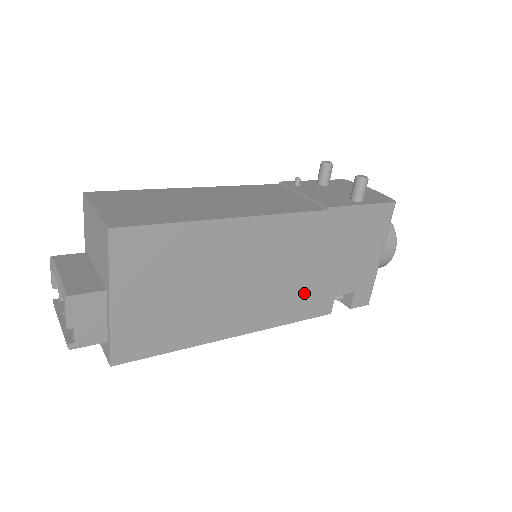
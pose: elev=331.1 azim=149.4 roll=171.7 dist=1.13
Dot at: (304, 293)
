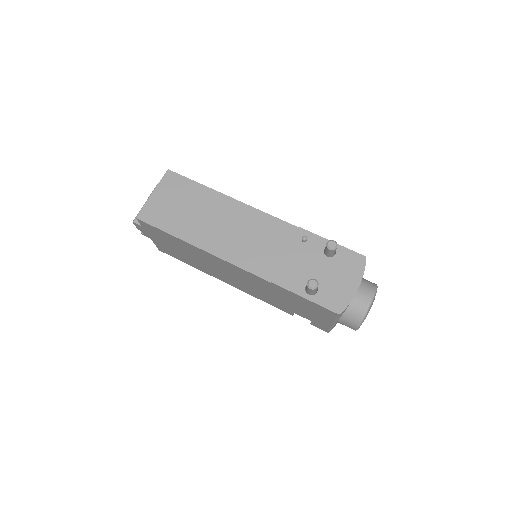
Dot at: (266, 297)
